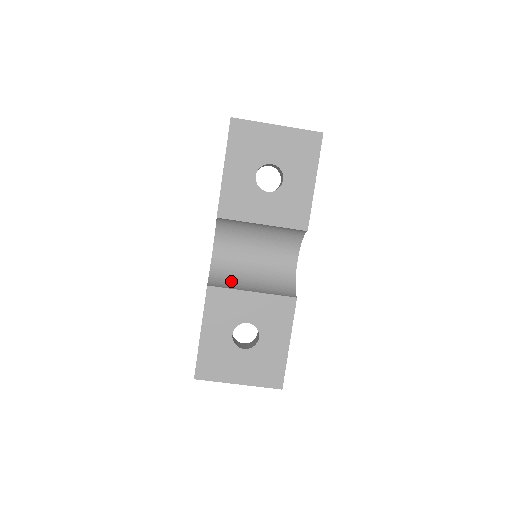
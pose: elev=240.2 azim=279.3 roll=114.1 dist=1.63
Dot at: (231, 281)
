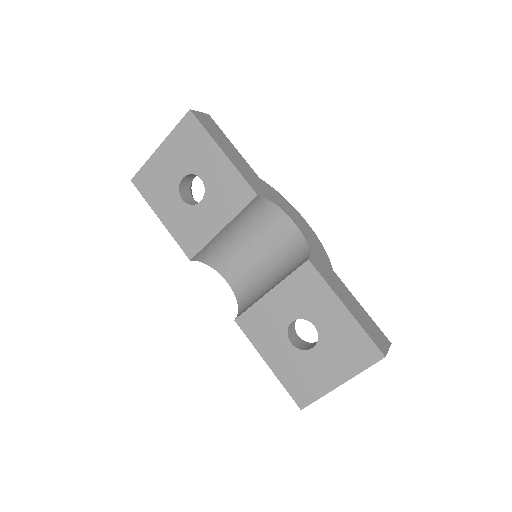
Dot at: (255, 297)
